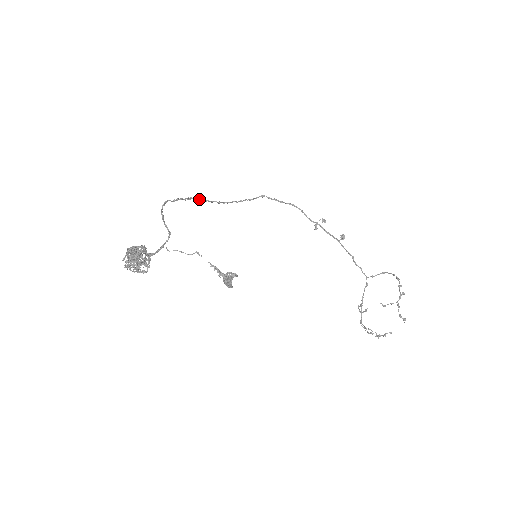
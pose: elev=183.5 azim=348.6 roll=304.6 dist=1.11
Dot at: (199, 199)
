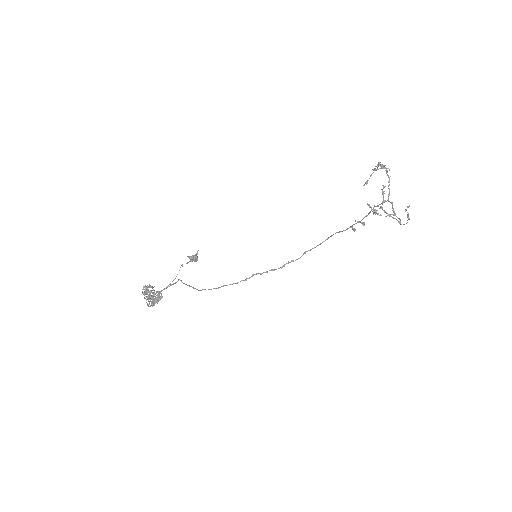
Dot at: (243, 280)
